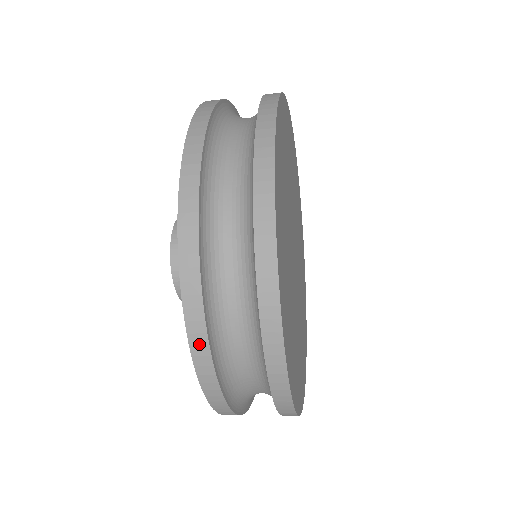
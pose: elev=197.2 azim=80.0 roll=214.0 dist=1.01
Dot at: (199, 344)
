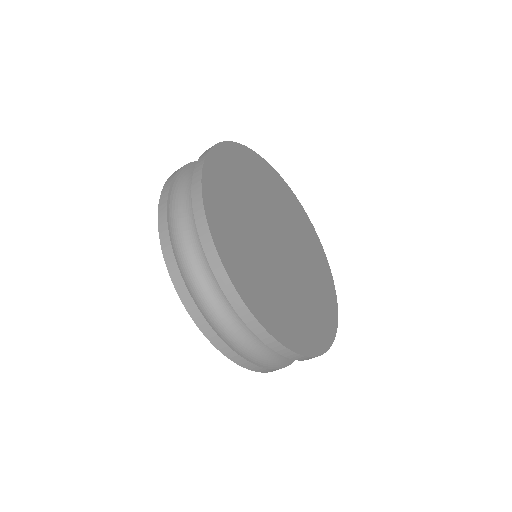
Dot at: (172, 176)
